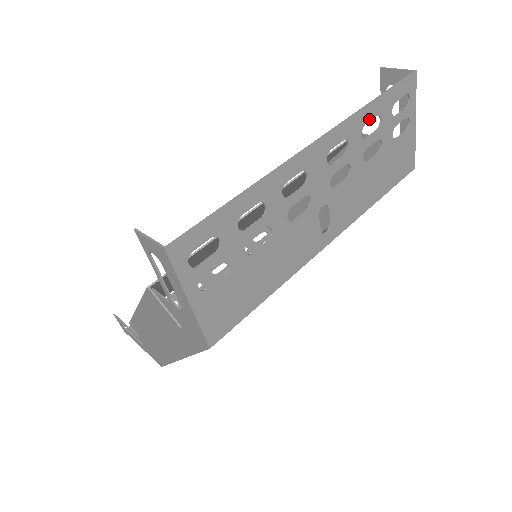
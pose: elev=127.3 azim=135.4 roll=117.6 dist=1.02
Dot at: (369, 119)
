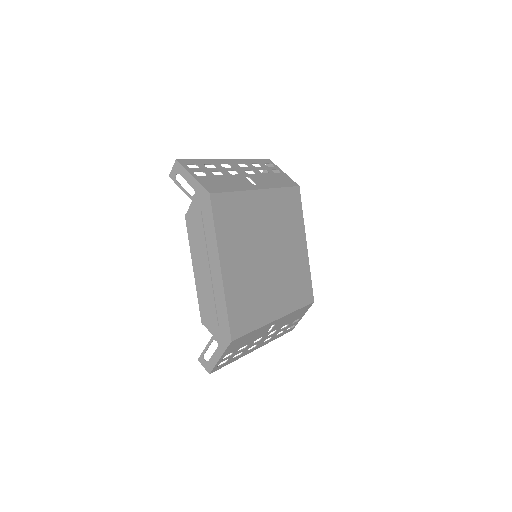
Dot at: (254, 163)
